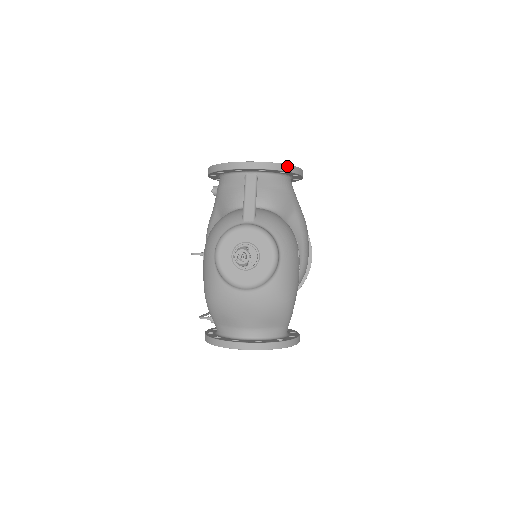
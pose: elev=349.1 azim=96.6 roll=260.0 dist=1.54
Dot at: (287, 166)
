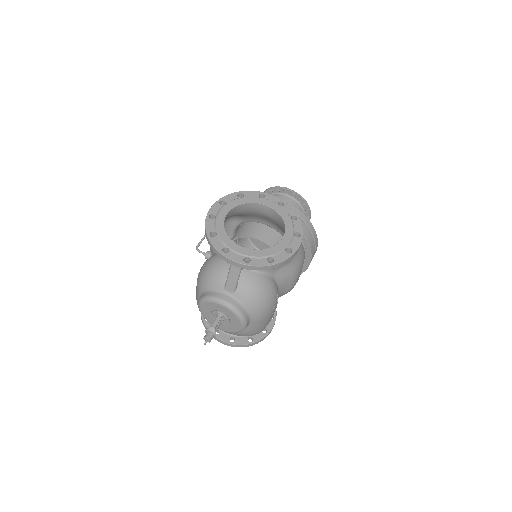
Dot at: (272, 266)
